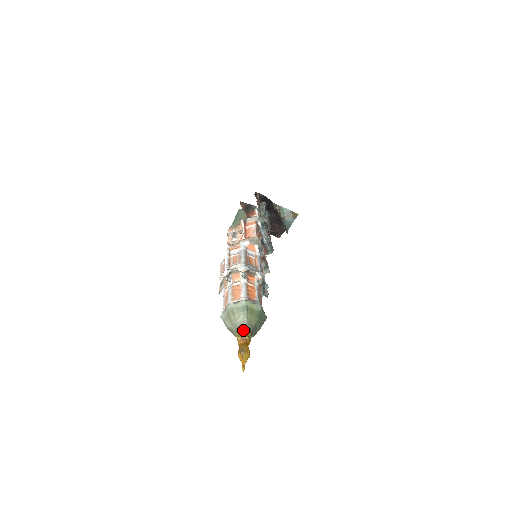
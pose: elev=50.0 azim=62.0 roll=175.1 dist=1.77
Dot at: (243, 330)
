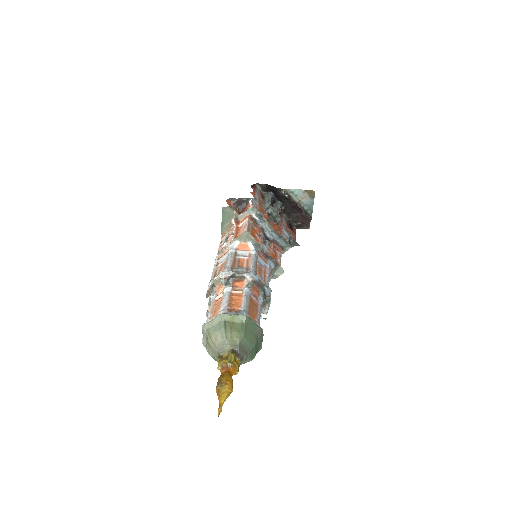
Dot at: (225, 355)
